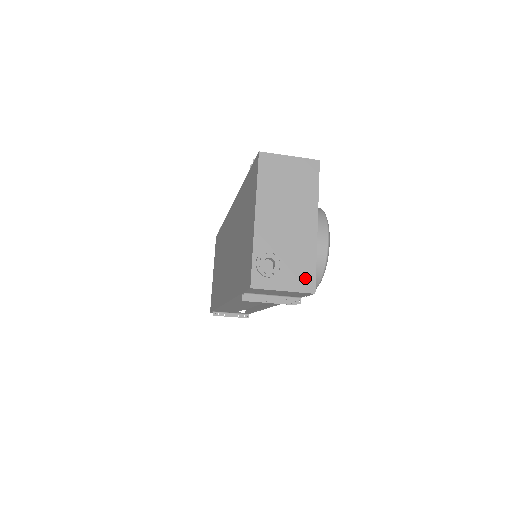
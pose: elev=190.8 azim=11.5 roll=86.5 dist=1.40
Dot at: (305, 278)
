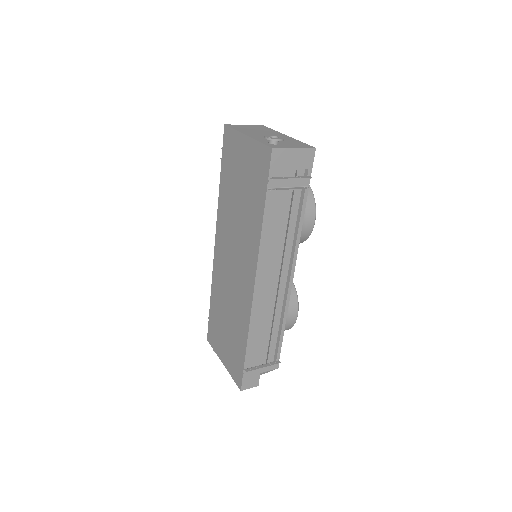
Dot at: (302, 145)
